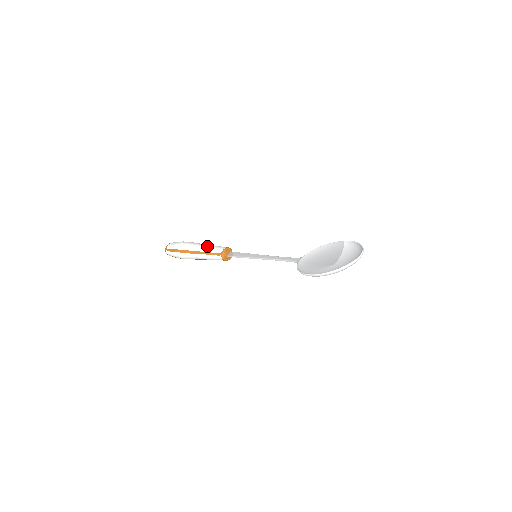
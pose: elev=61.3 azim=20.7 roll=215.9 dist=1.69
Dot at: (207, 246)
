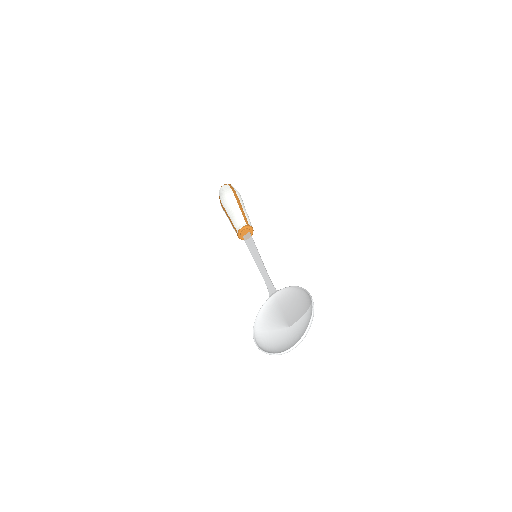
Dot at: (234, 214)
